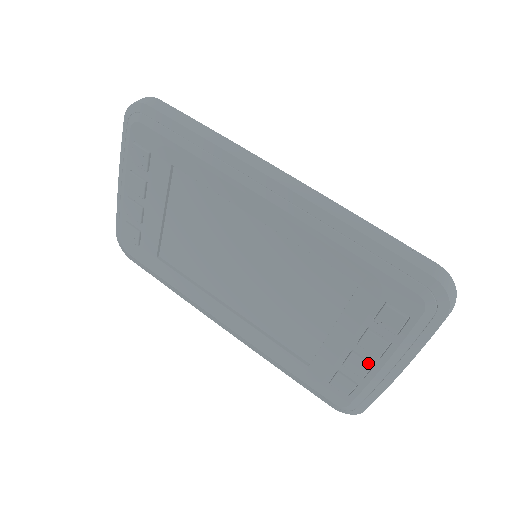
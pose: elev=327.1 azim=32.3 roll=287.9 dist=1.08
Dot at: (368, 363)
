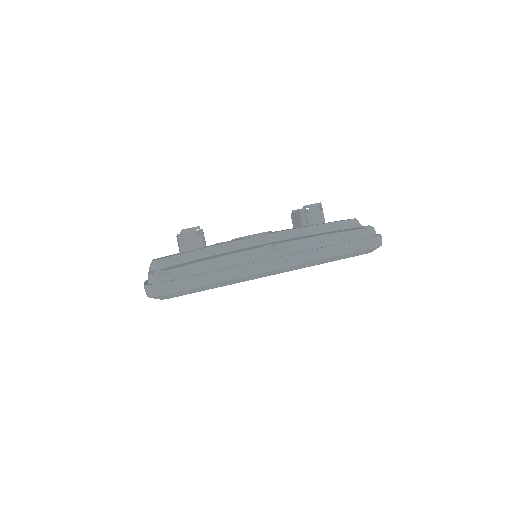
Dot at: occluded
